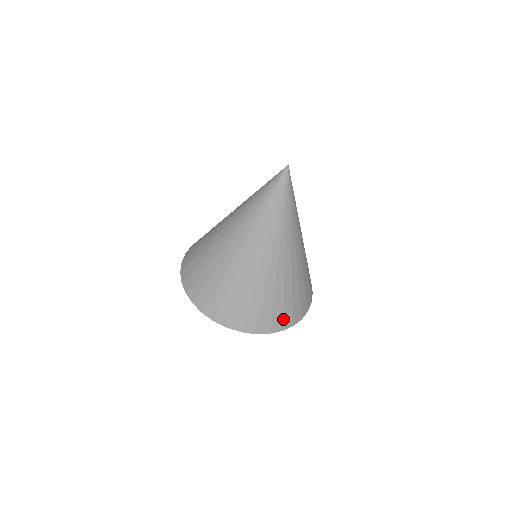
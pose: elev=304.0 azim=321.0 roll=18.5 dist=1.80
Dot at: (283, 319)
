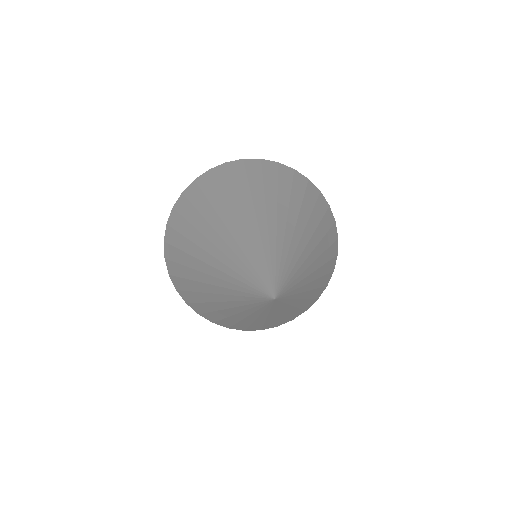
Dot at: occluded
